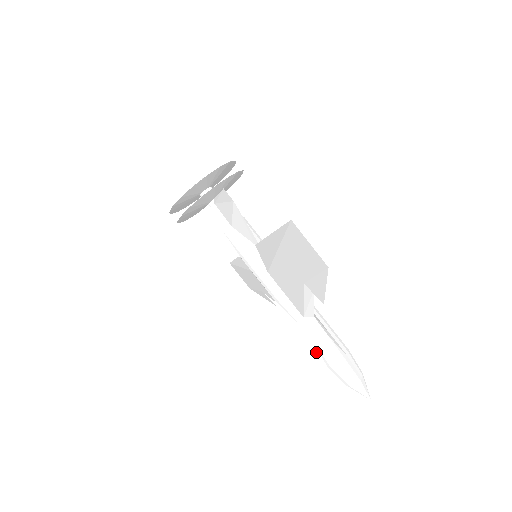
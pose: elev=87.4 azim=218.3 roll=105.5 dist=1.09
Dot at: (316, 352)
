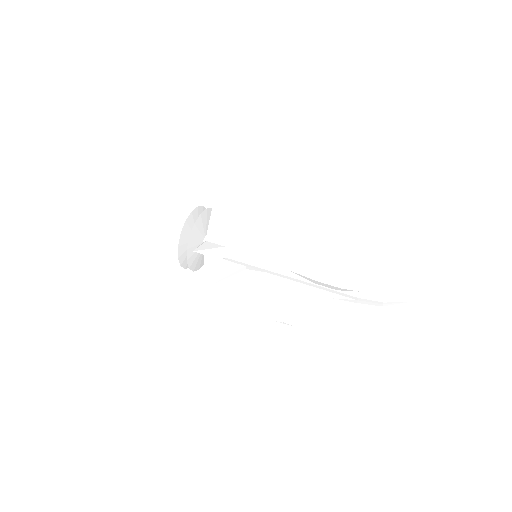
Dot at: (343, 283)
